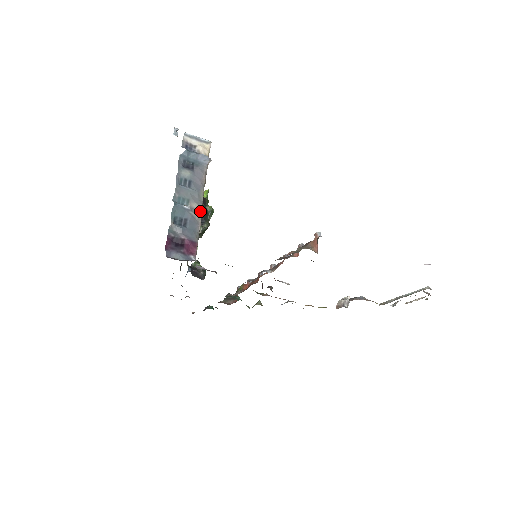
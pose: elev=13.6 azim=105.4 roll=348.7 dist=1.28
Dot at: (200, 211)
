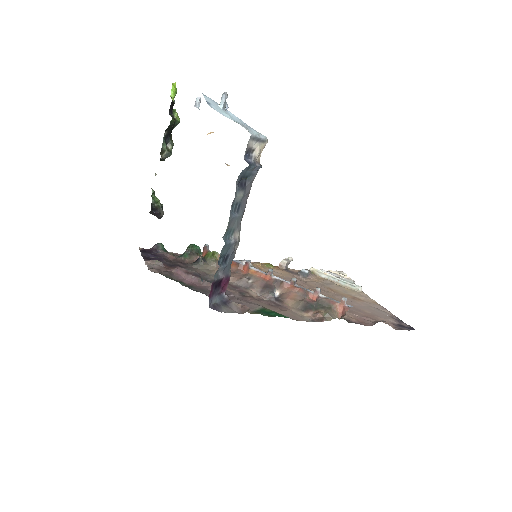
Dot at: occluded
